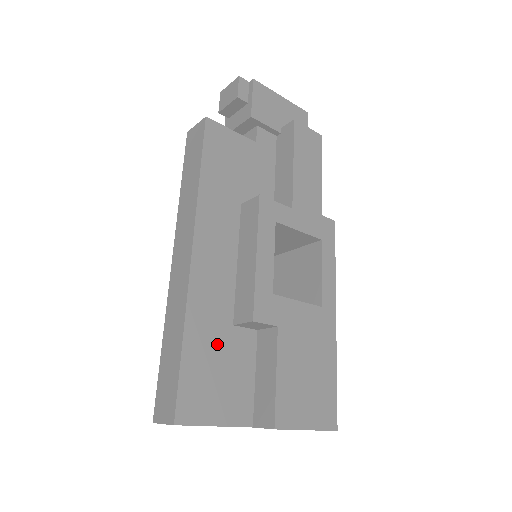
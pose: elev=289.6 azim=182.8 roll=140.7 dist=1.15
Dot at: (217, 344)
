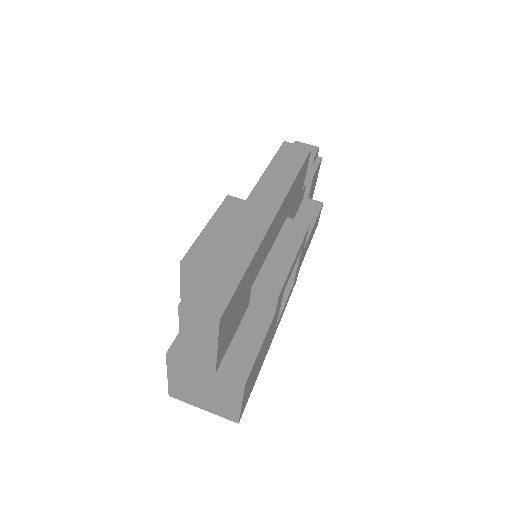
Dot at: (246, 290)
